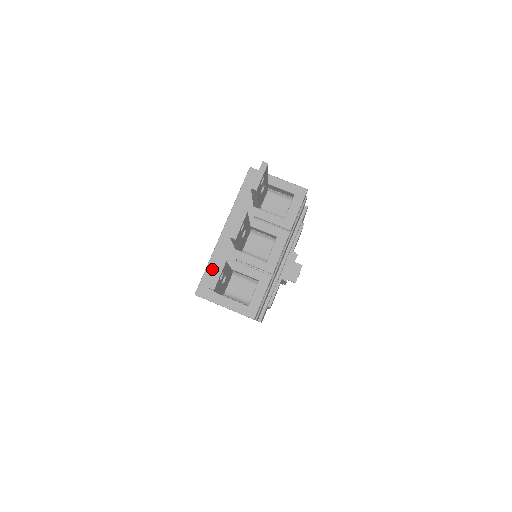
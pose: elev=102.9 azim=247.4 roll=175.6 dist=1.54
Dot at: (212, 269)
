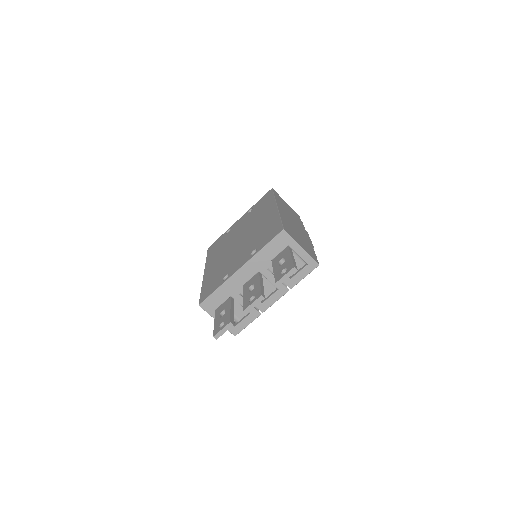
Dot at: (219, 293)
